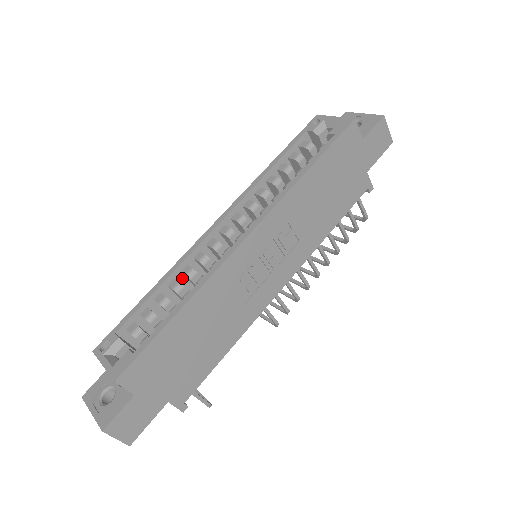
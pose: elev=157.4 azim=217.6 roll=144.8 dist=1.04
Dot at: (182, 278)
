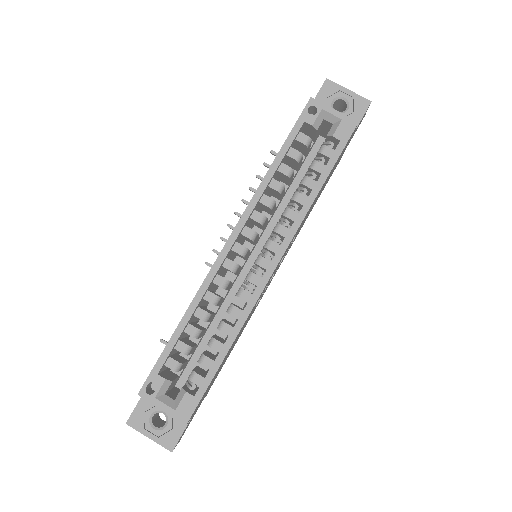
Dot at: (202, 301)
